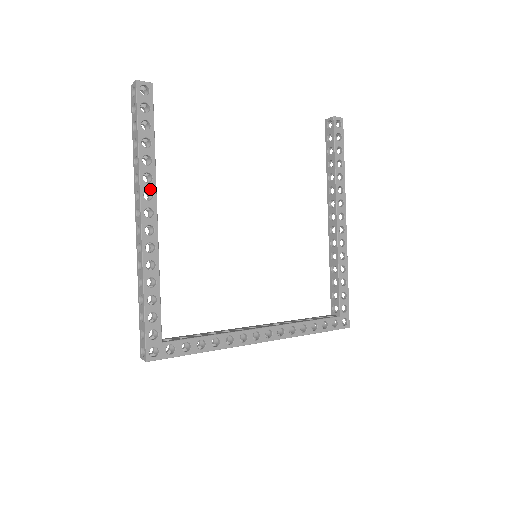
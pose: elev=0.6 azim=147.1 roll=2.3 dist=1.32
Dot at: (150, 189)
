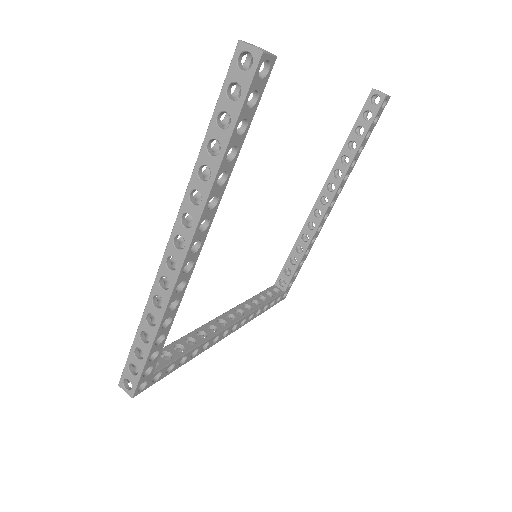
Dot at: (209, 217)
